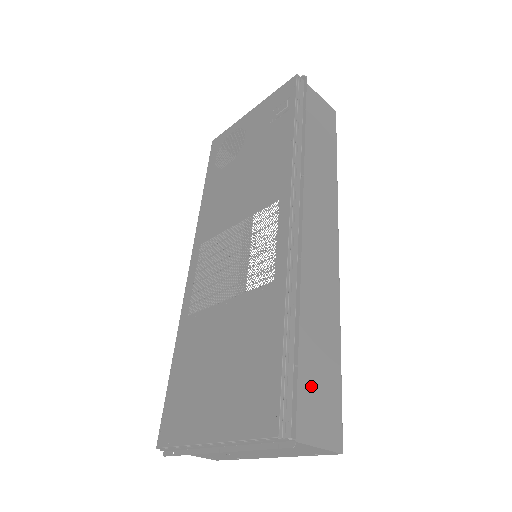
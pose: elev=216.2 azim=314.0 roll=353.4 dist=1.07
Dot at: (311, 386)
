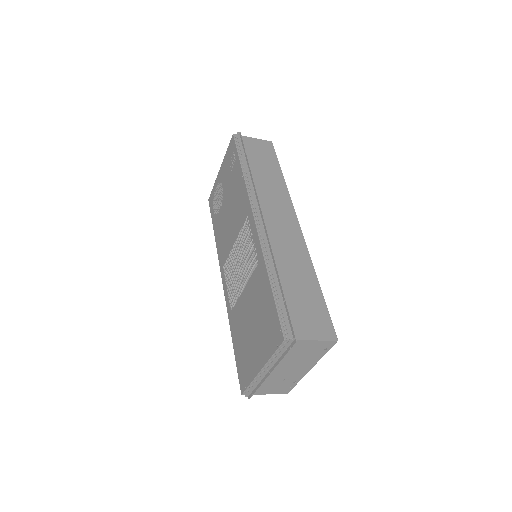
Dot at: (301, 309)
